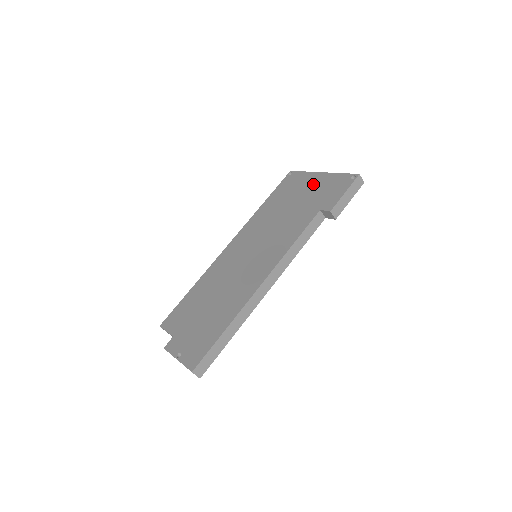
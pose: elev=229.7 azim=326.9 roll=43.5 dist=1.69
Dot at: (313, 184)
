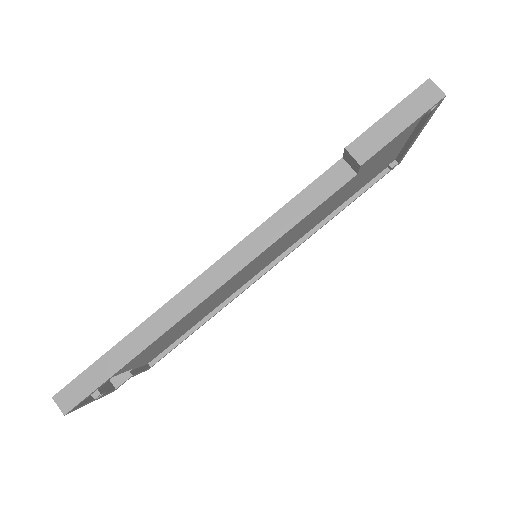
Dot at: occluded
